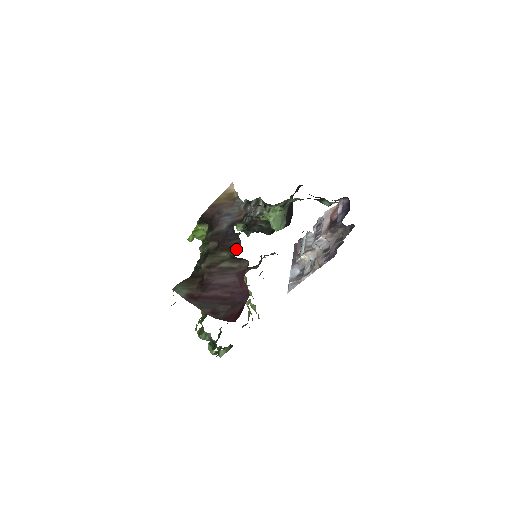
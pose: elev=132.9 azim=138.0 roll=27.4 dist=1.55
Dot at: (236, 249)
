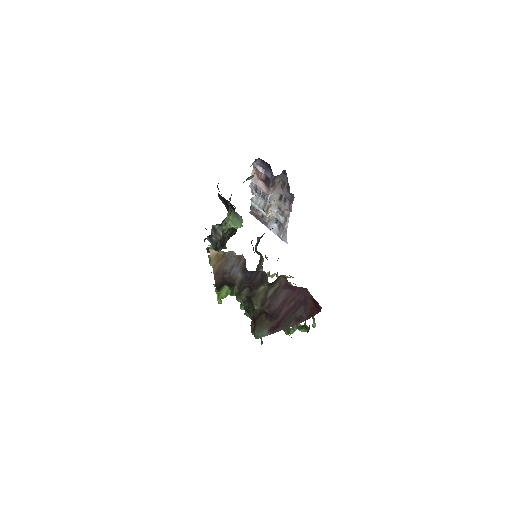
Dot at: (266, 279)
